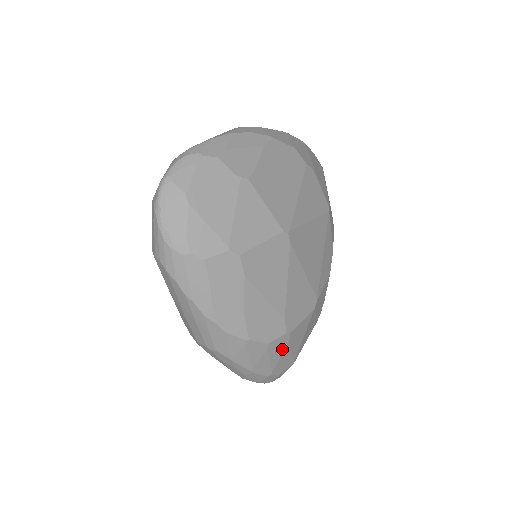
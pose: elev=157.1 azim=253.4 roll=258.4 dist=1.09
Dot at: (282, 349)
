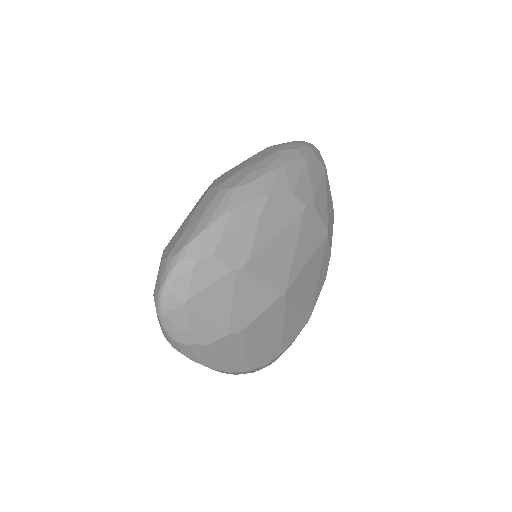
Dot at: (279, 356)
